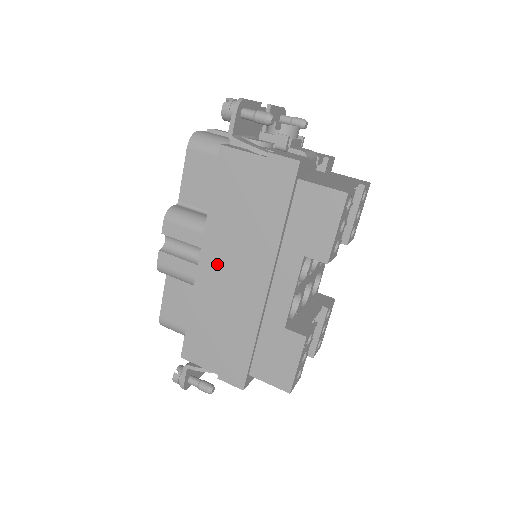
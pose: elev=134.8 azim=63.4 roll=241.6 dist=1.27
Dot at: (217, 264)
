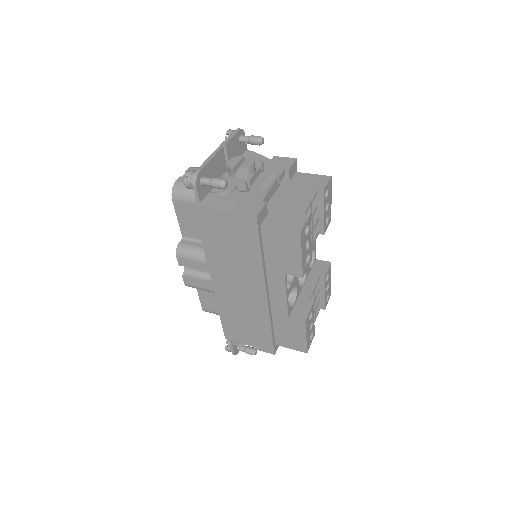
Dot at: (225, 284)
